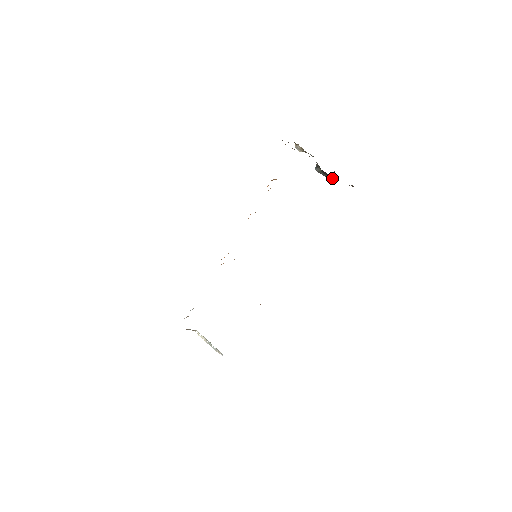
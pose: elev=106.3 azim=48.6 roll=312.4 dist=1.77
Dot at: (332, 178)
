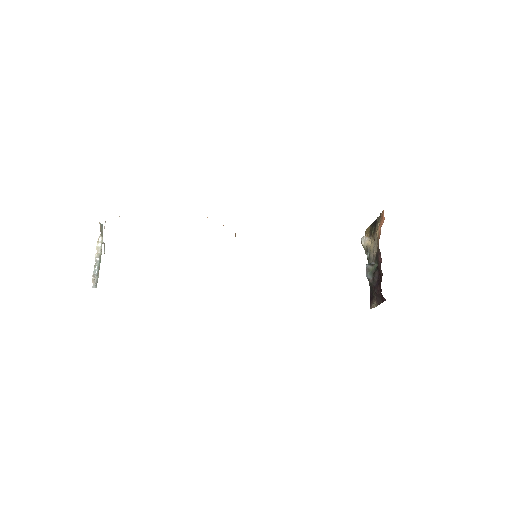
Dot at: (376, 283)
